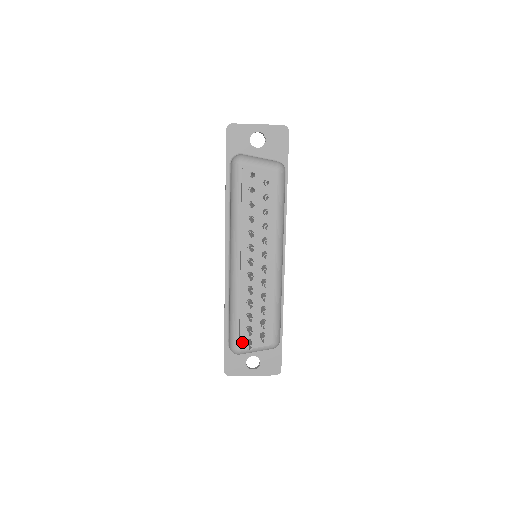
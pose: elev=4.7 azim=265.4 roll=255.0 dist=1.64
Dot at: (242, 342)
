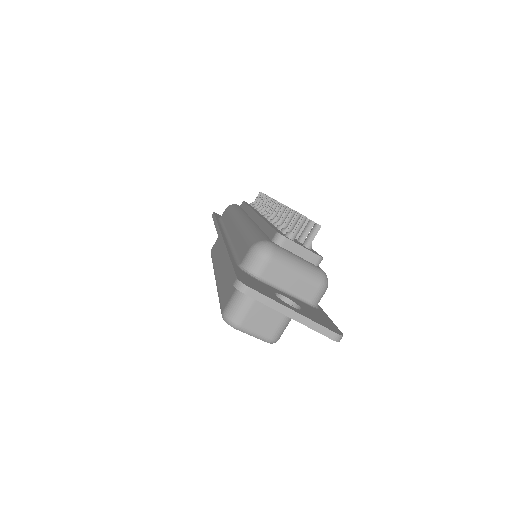
Dot at: occluded
